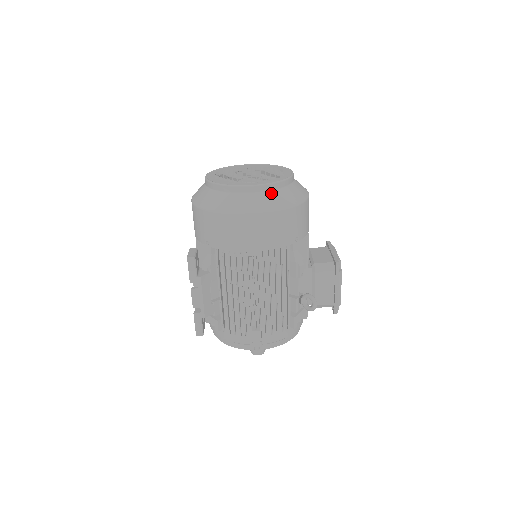
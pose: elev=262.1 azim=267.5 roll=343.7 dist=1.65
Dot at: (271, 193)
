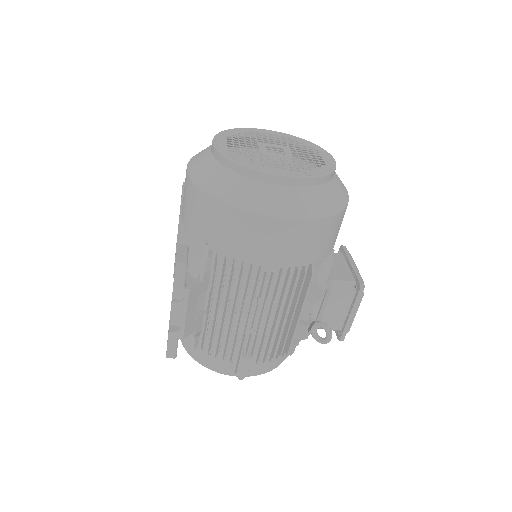
Dot at: (311, 190)
